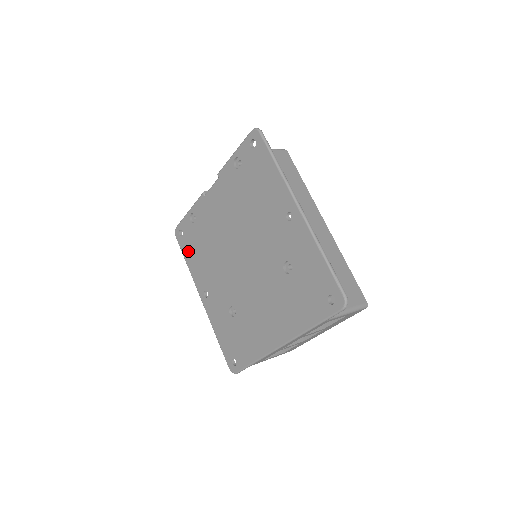
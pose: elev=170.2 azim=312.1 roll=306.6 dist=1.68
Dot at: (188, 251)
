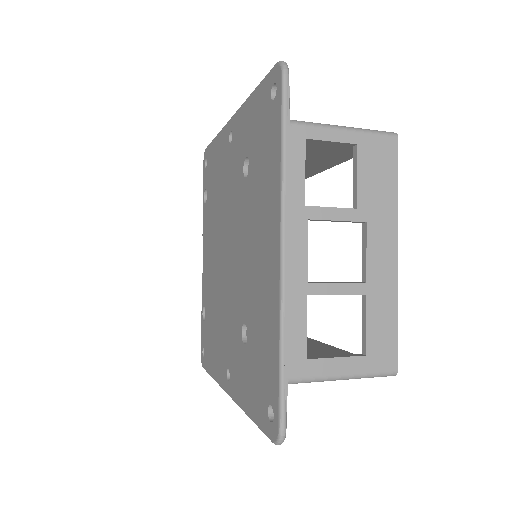
Dot at: (209, 358)
